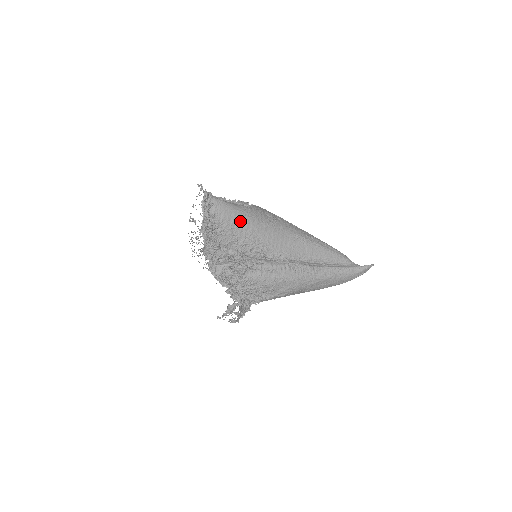
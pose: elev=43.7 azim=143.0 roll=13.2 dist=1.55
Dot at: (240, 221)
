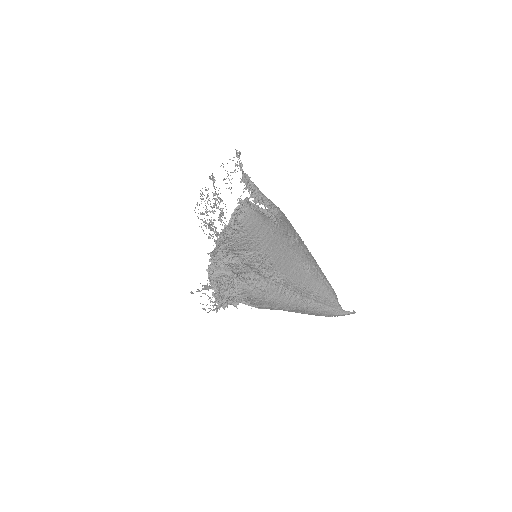
Dot at: (261, 236)
